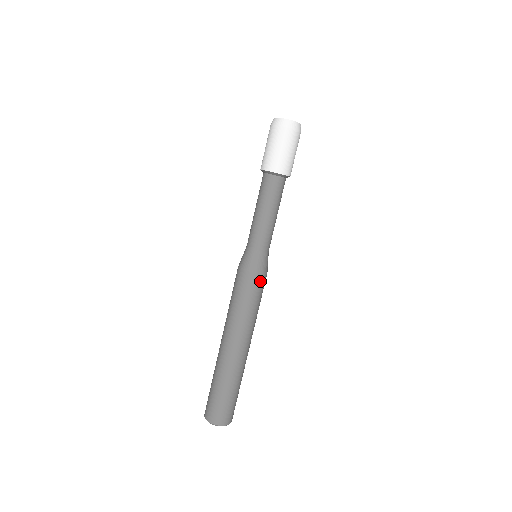
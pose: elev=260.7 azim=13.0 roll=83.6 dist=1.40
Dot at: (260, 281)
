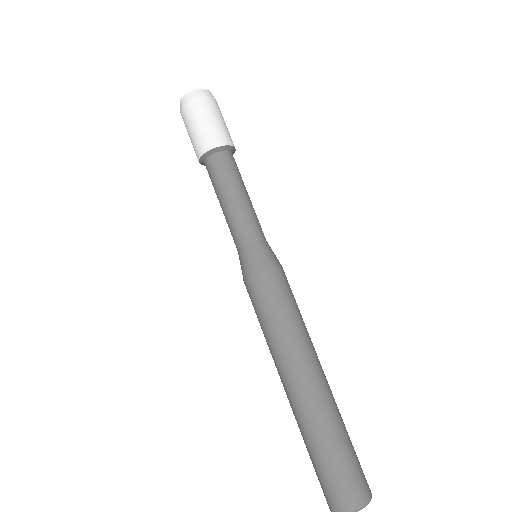
Dot at: (283, 276)
